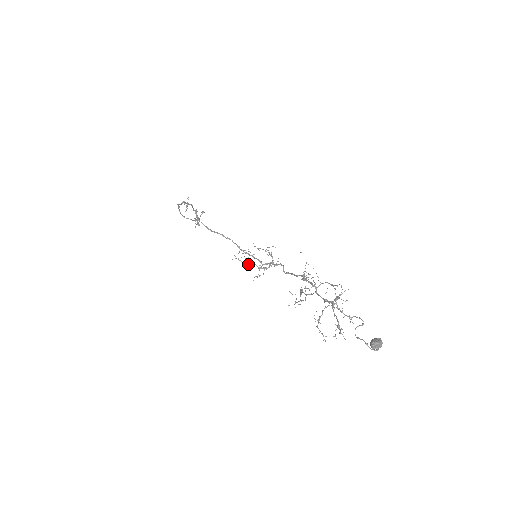
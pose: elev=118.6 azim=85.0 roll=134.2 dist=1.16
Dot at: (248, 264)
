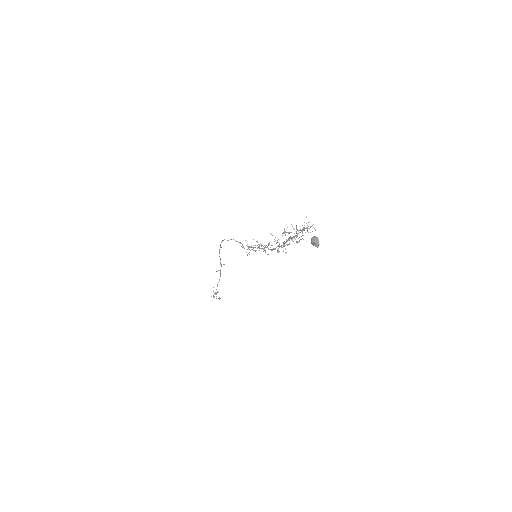
Dot at: (251, 246)
